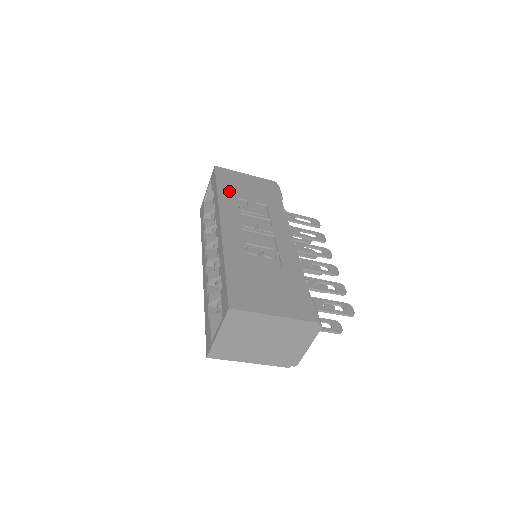
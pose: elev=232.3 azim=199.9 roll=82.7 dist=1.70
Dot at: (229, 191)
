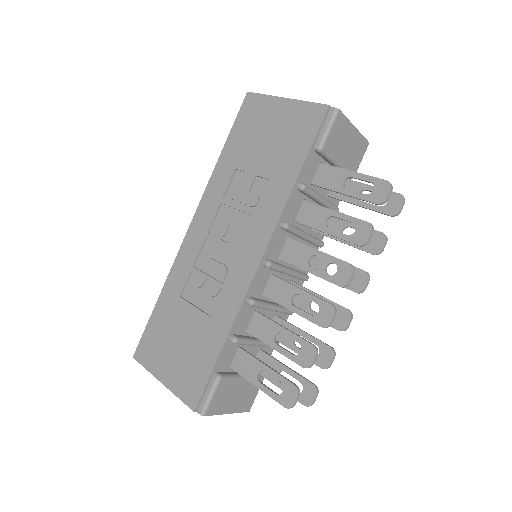
Dot at: (233, 155)
